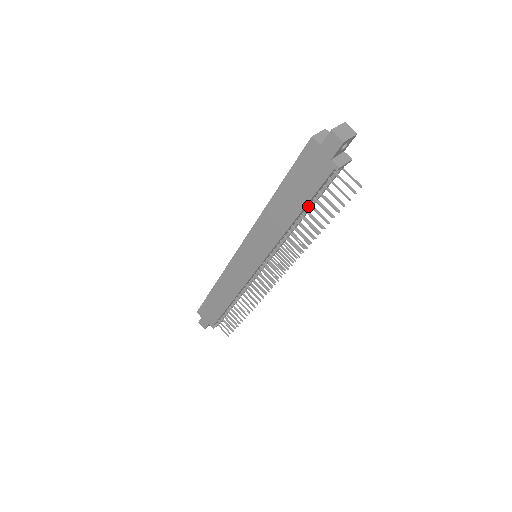
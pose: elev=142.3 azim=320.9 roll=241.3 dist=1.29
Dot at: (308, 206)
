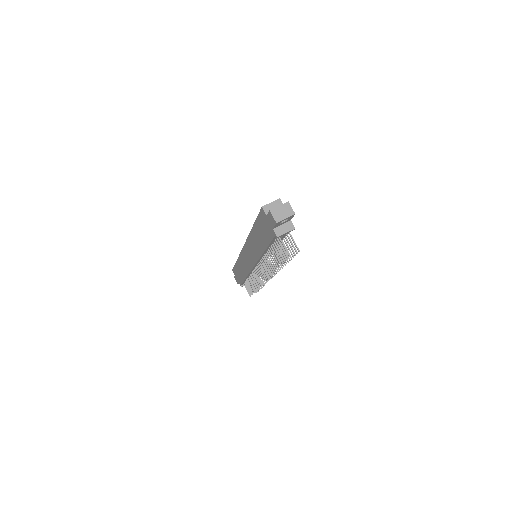
Dot at: occluded
